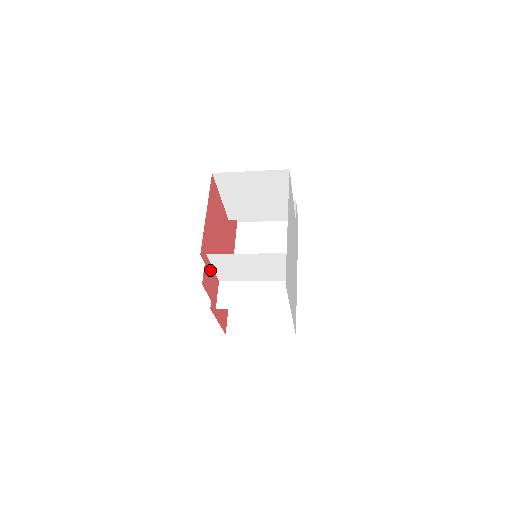
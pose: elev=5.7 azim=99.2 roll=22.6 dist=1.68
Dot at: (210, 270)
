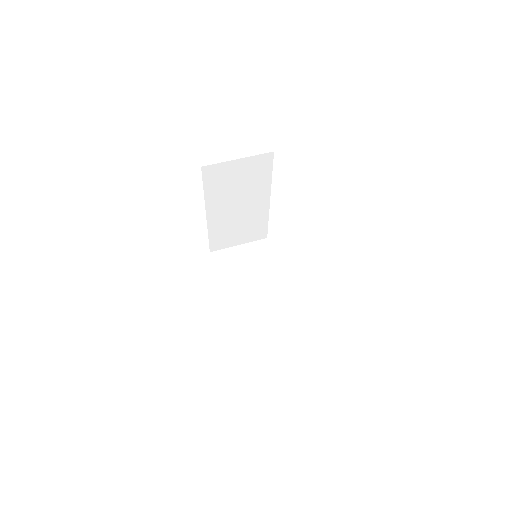
Dot at: occluded
